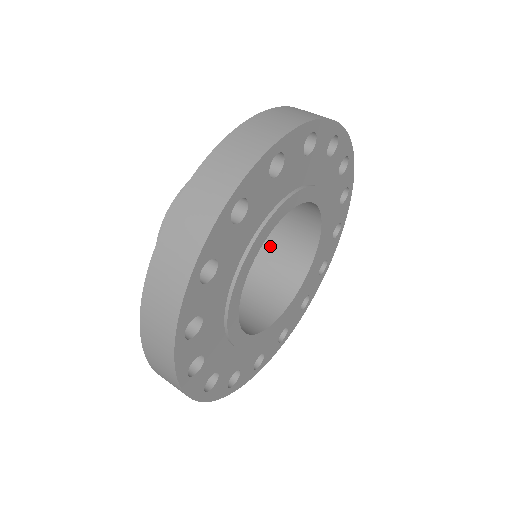
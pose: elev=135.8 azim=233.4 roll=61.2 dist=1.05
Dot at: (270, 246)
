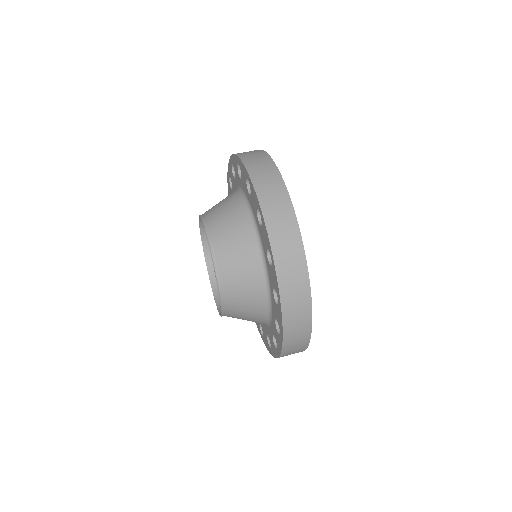
Dot at: occluded
